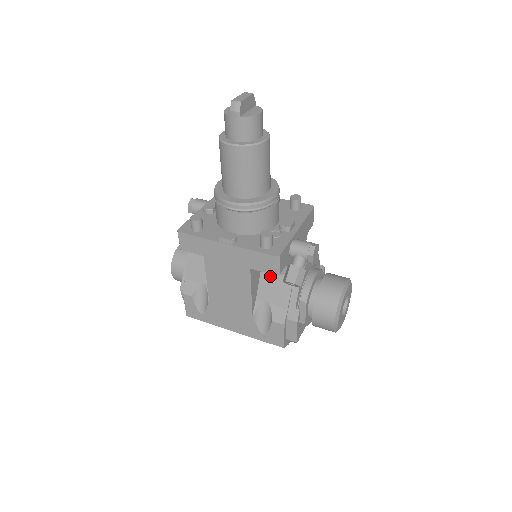
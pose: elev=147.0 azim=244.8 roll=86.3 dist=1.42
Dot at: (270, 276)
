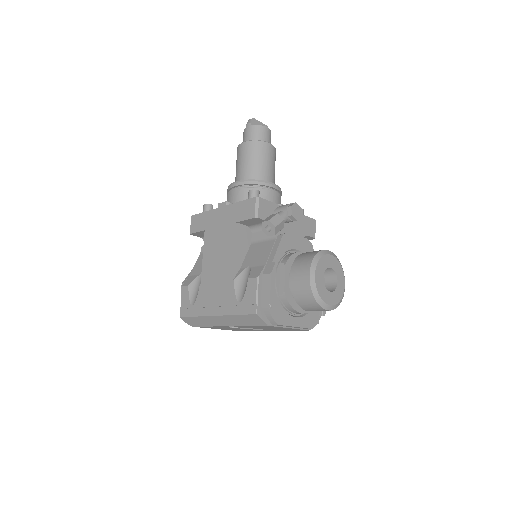
Dot at: (257, 245)
